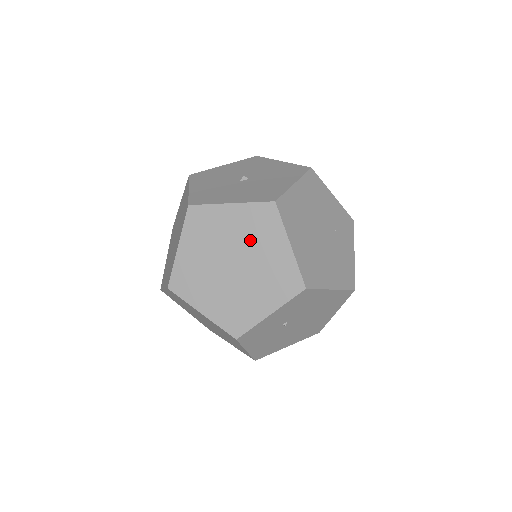
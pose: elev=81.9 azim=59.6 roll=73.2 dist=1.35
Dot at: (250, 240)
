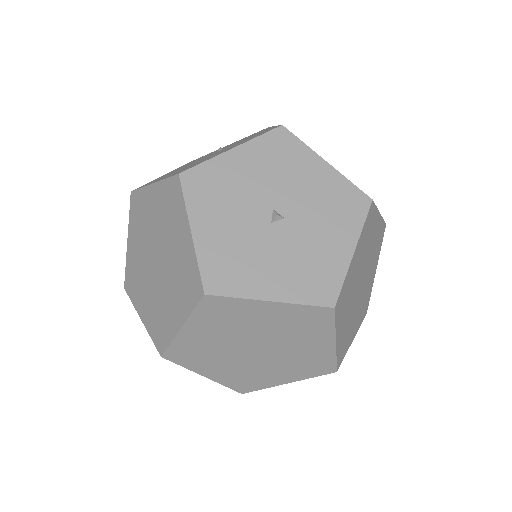
Dot at: (286, 334)
